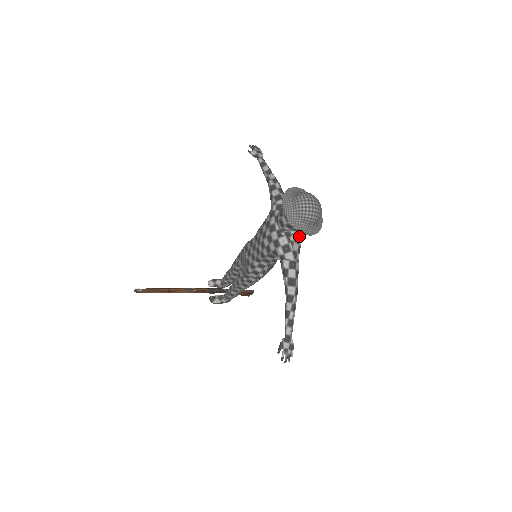
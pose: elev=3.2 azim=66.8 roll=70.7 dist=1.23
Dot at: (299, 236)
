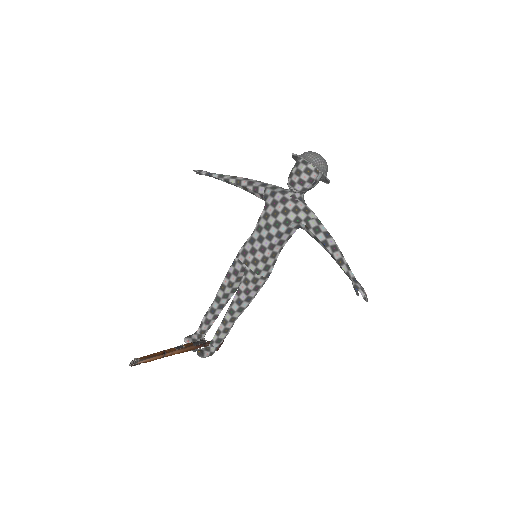
Dot at: occluded
